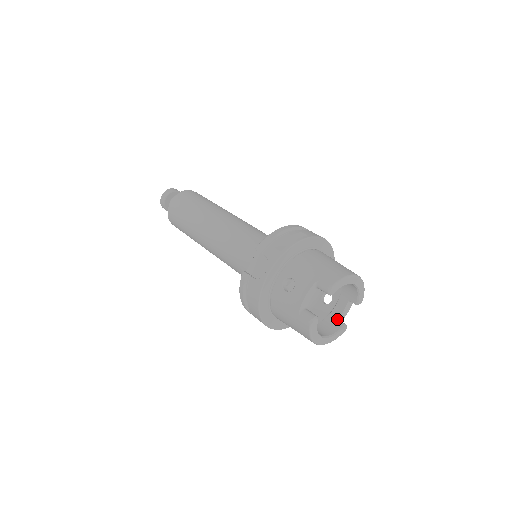
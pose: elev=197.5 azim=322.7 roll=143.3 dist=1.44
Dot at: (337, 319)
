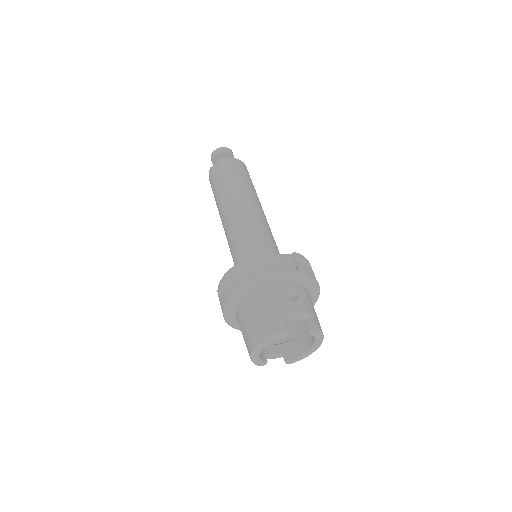
Dot at: (265, 353)
